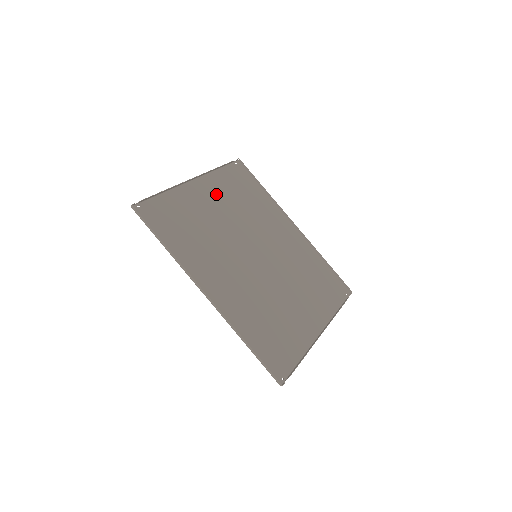
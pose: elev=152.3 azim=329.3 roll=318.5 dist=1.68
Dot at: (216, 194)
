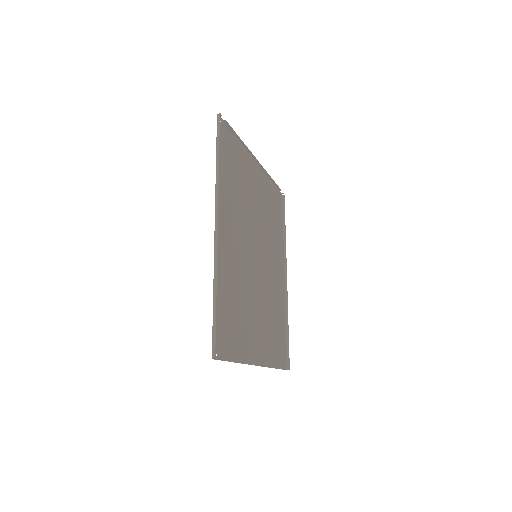
Dot at: (261, 189)
